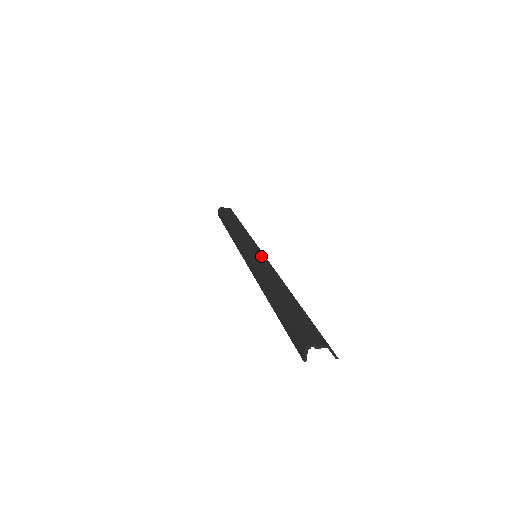
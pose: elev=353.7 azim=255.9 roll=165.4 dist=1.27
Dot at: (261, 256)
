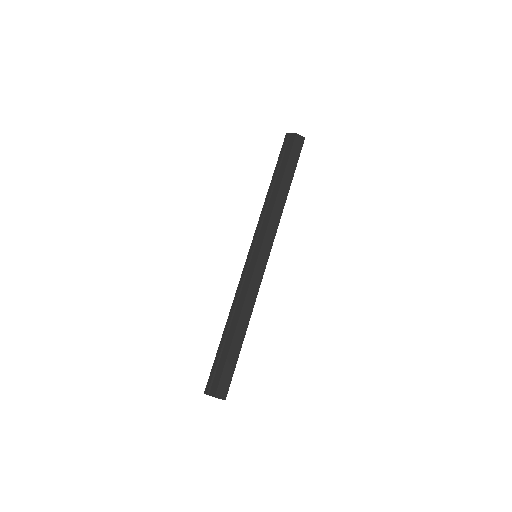
Dot at: (253, 264)
